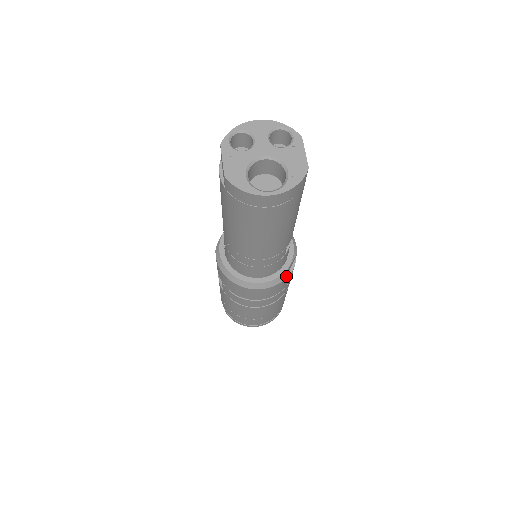
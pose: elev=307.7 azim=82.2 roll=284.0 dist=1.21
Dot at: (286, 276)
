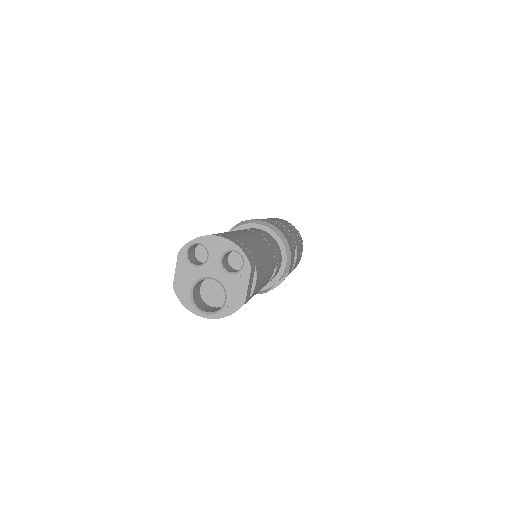
Dot at: (273, 286)
